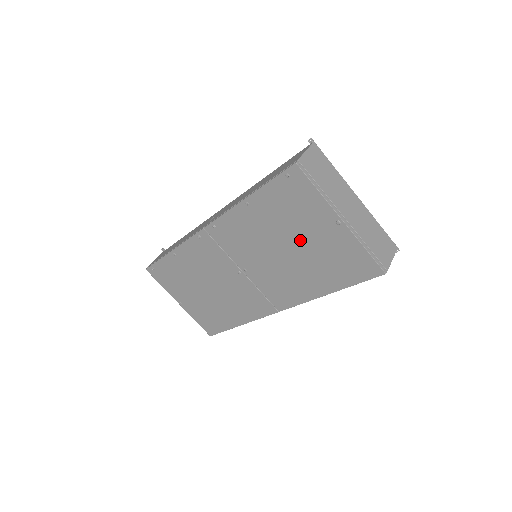
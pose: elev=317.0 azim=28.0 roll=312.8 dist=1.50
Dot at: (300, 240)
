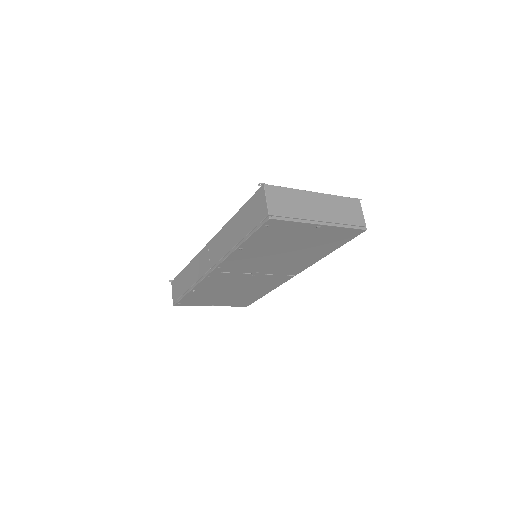
Dot at: (293, 245)
